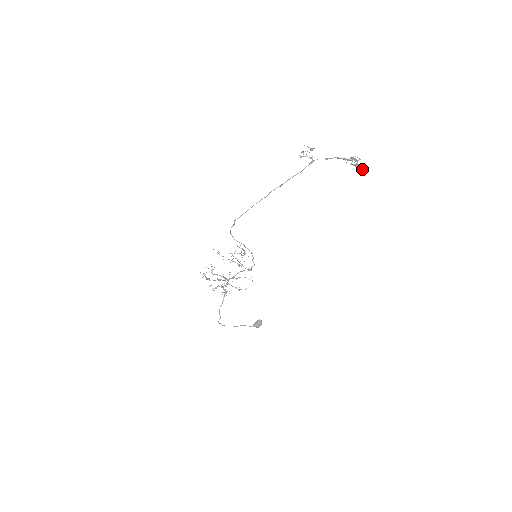
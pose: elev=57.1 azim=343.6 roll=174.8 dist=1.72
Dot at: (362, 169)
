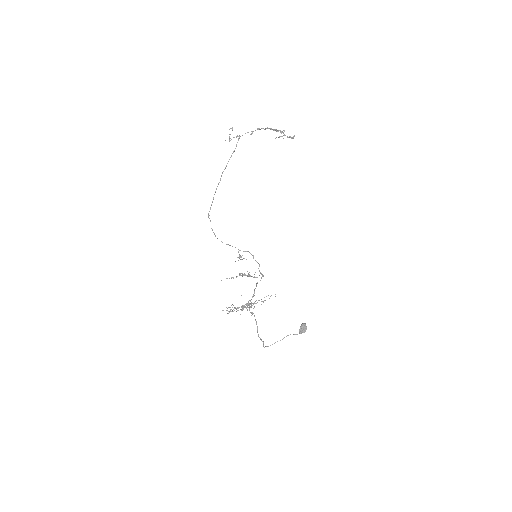
Dot at: (292, 138)
